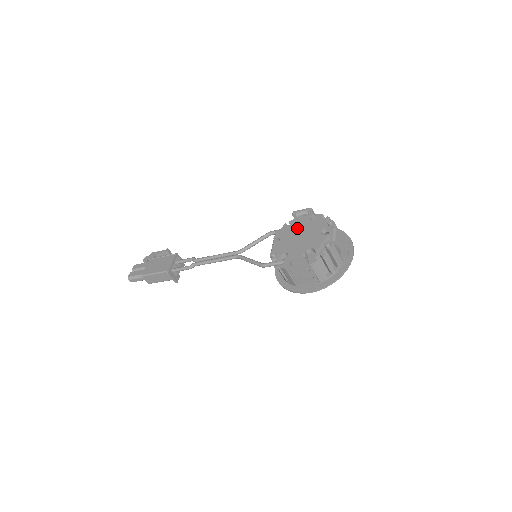
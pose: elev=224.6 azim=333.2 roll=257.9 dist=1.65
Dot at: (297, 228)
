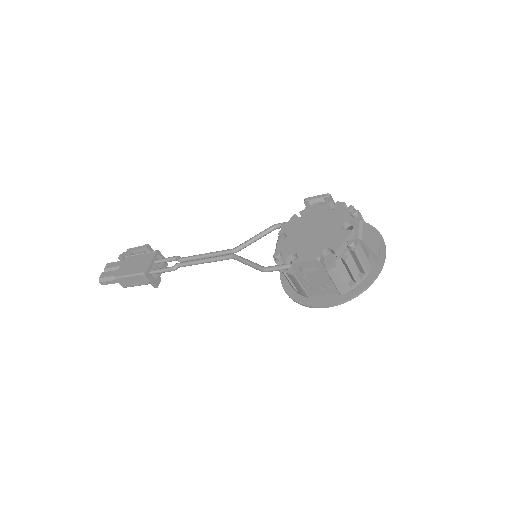
Dot at: (310, 220)
